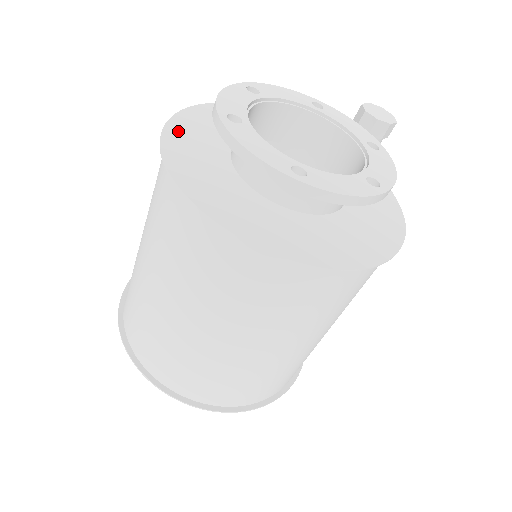
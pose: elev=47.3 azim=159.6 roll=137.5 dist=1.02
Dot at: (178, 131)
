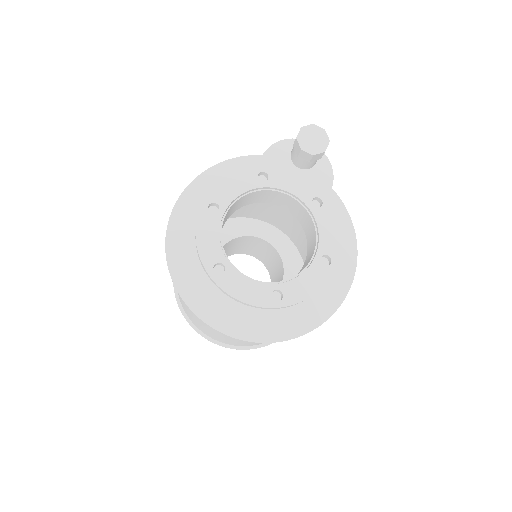
Dot at: (178, 262)
